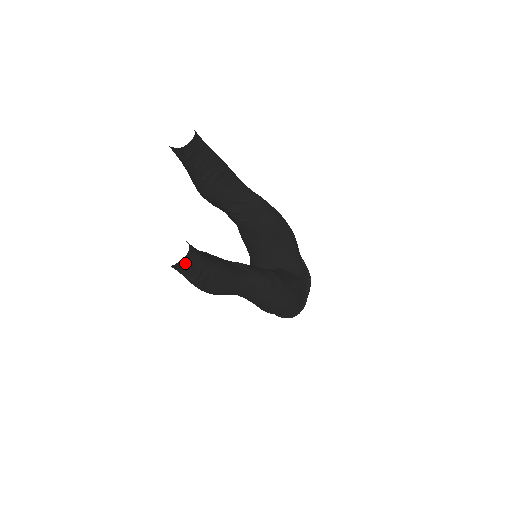
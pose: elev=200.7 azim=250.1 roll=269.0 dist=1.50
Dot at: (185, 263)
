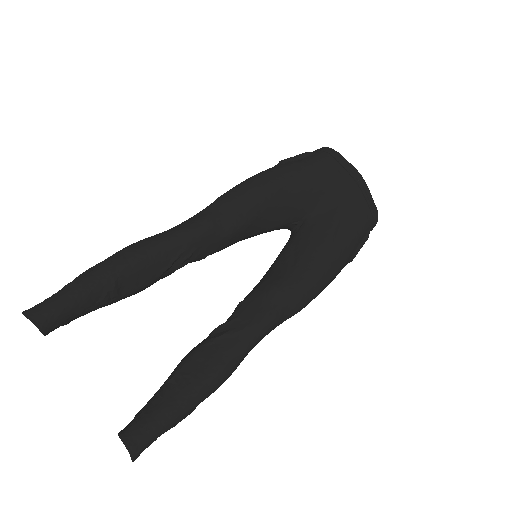
Dot at: (141, 451)
